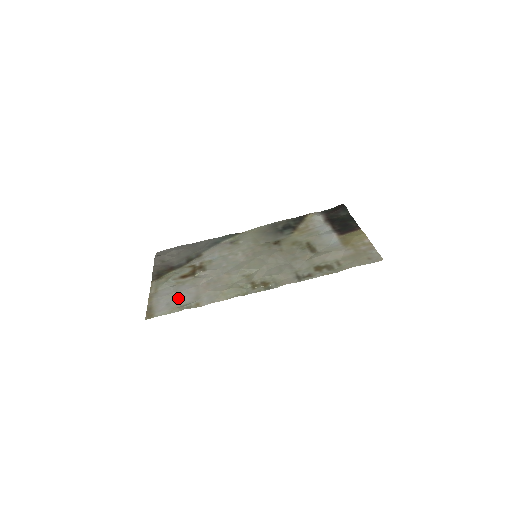
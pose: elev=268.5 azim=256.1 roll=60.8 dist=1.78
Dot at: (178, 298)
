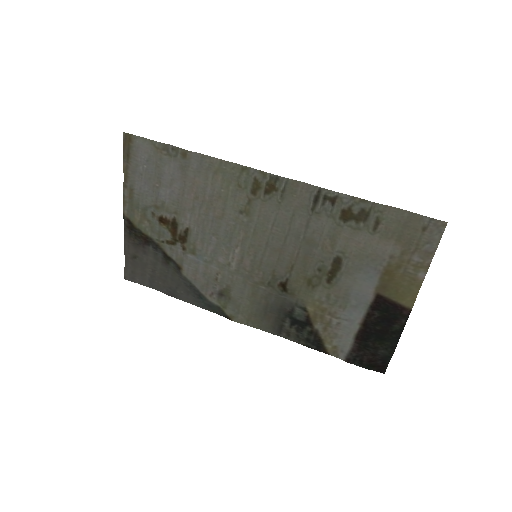
Dot at: (161, 170)
